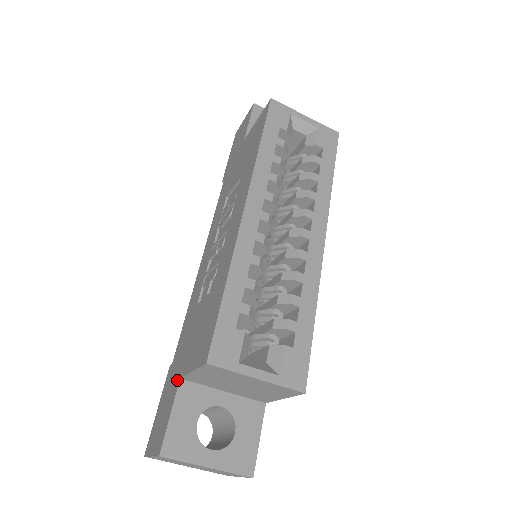
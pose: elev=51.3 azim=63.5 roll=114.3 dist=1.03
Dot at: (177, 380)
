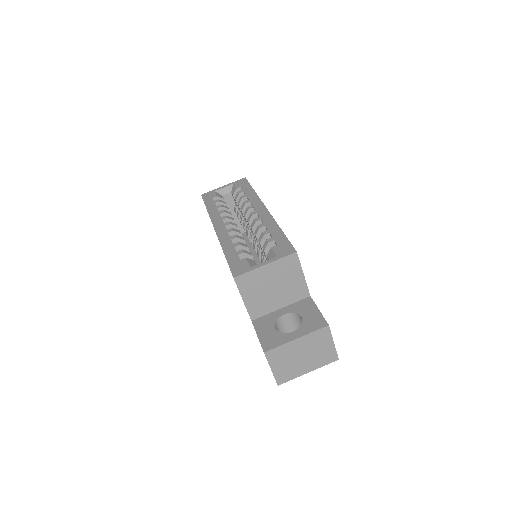
Dot at: occluded
